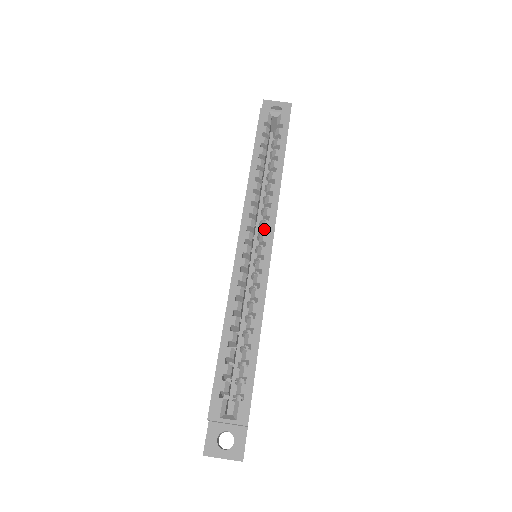
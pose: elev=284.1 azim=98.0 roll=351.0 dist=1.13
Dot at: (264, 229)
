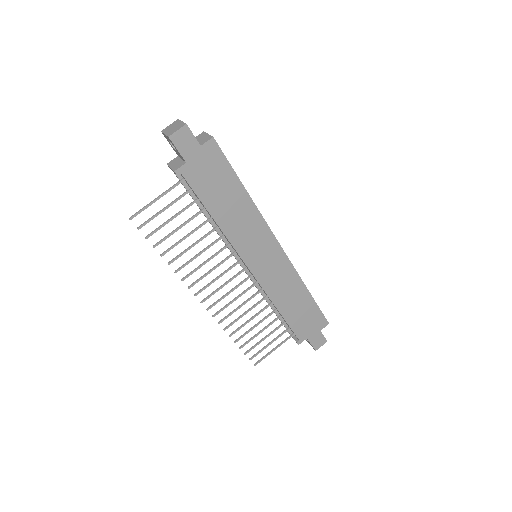
Dot at: occluded
